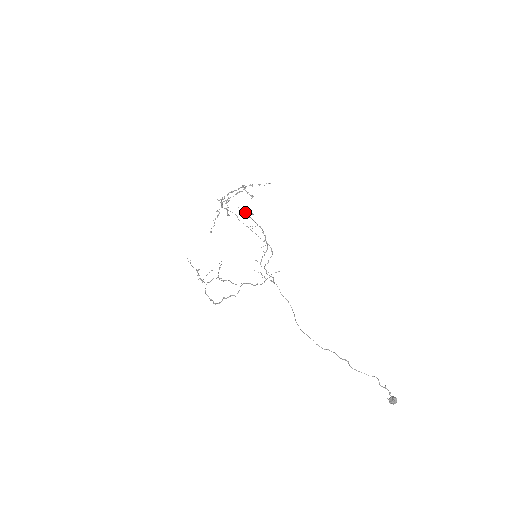
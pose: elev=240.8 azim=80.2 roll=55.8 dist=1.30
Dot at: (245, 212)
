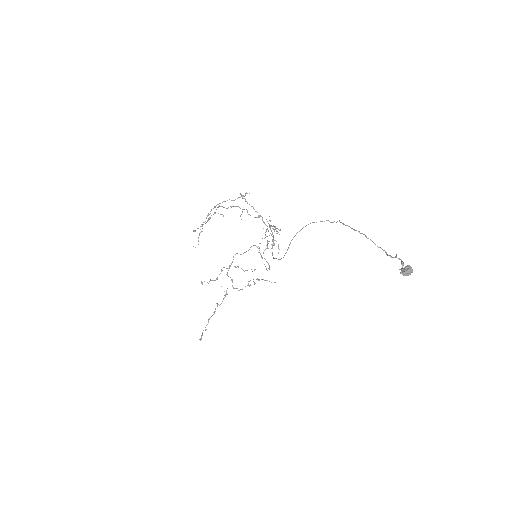
Dot at: (266, 231)
